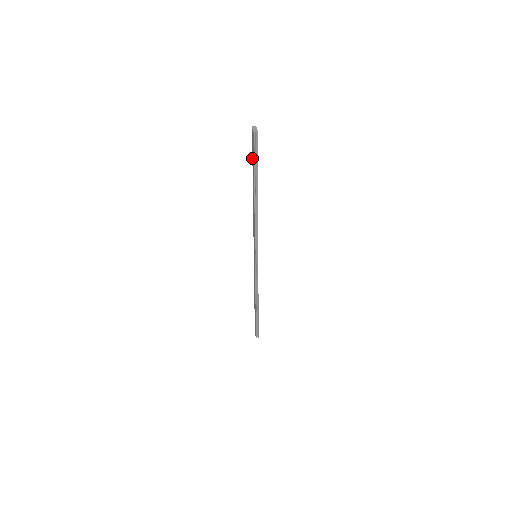
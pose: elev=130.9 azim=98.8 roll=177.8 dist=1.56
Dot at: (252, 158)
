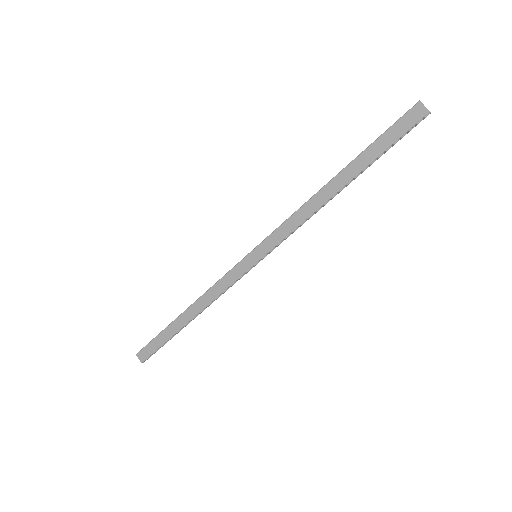
Dot at: (381, 136)
